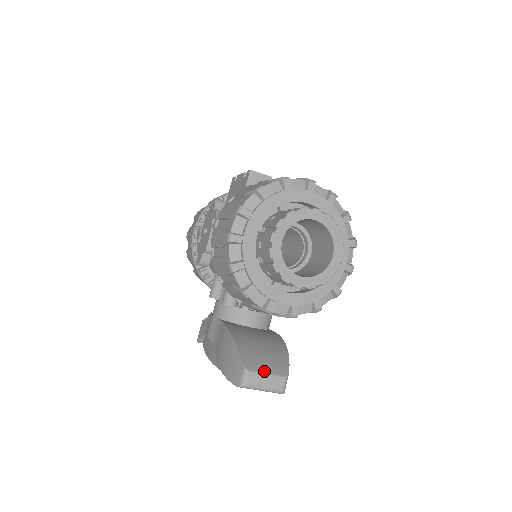
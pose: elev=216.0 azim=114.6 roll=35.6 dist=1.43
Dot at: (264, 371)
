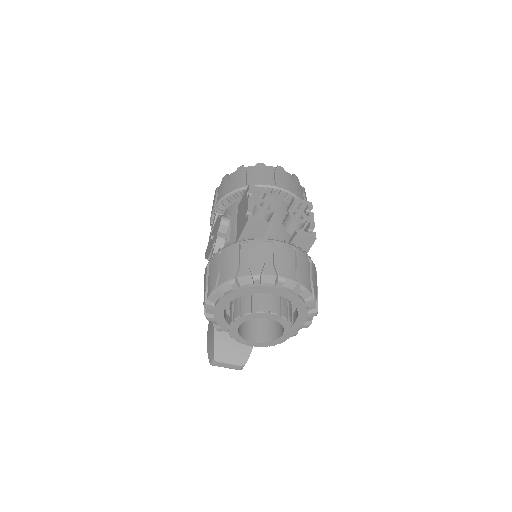
Dot at: (227, 361)
